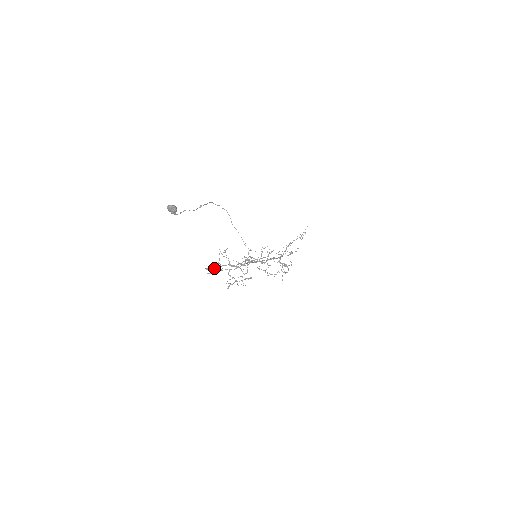
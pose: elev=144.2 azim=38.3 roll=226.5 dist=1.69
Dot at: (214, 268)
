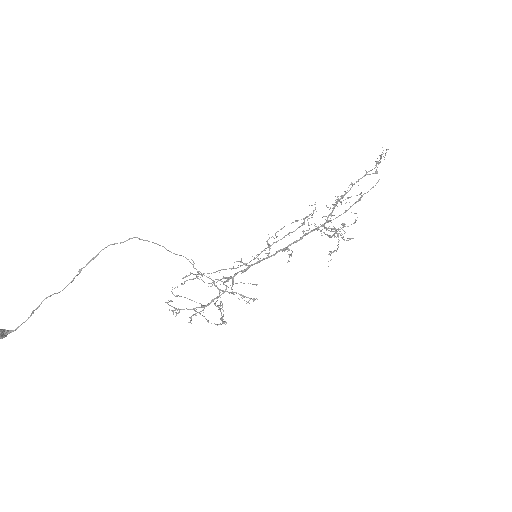
Dot at: occluded
